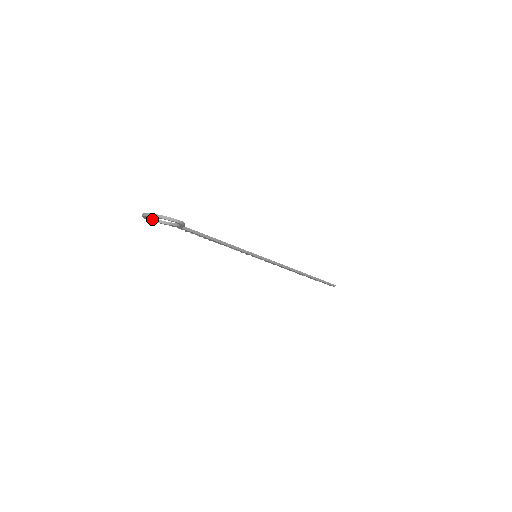
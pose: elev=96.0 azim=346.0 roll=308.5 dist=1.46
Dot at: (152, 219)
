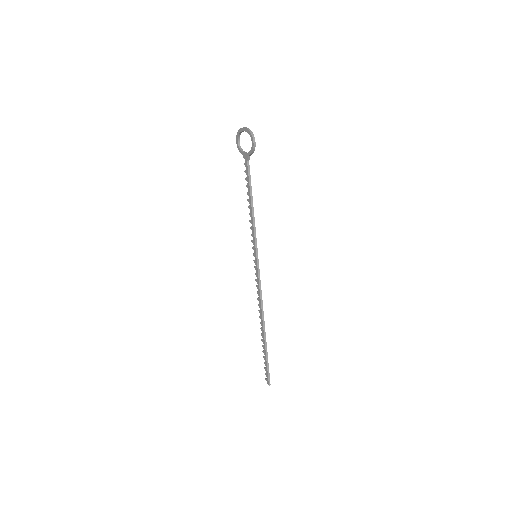
Dot at: (239, 143)
